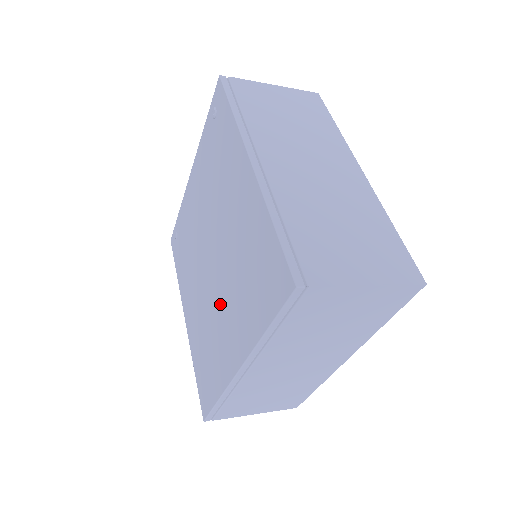
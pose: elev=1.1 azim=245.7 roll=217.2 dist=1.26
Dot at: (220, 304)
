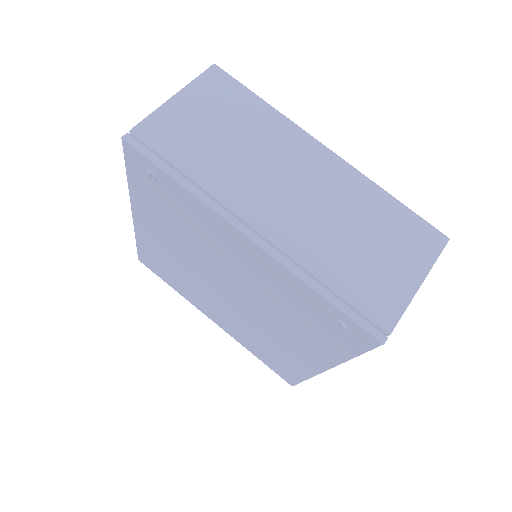
Dot at: (216, 303)
